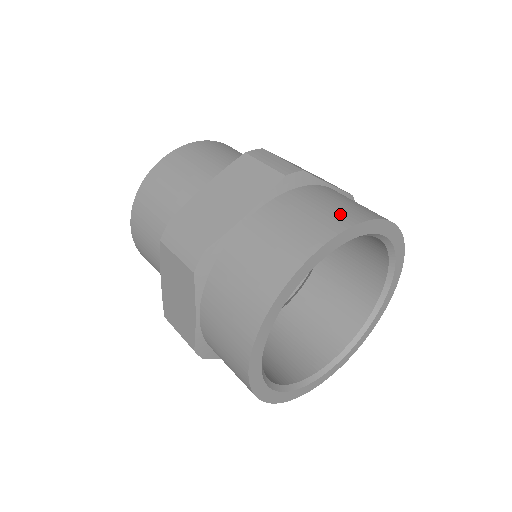
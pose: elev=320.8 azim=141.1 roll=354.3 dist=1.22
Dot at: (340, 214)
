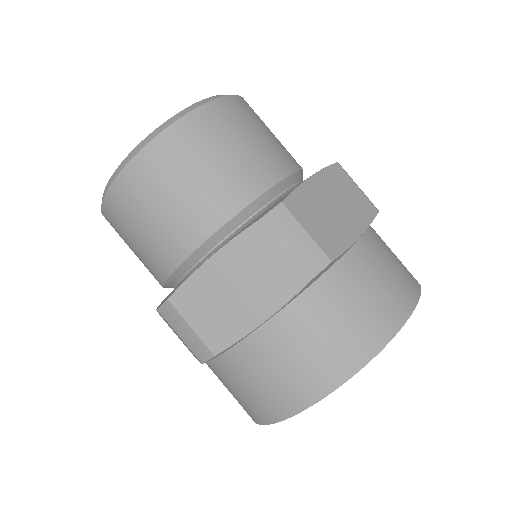
Dot at: (365, 332)
